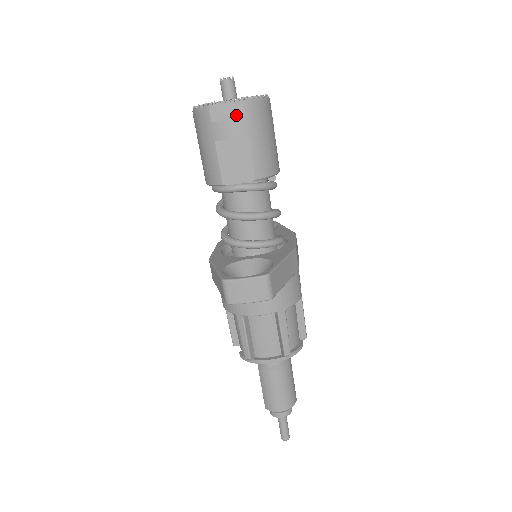
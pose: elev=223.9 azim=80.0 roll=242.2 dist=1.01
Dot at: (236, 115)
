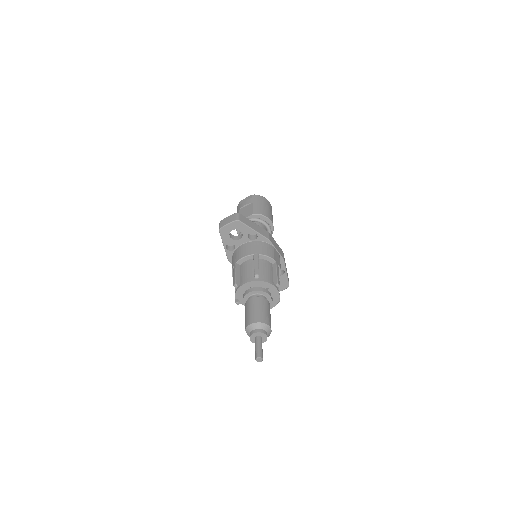
Dot at: (249, 199)
